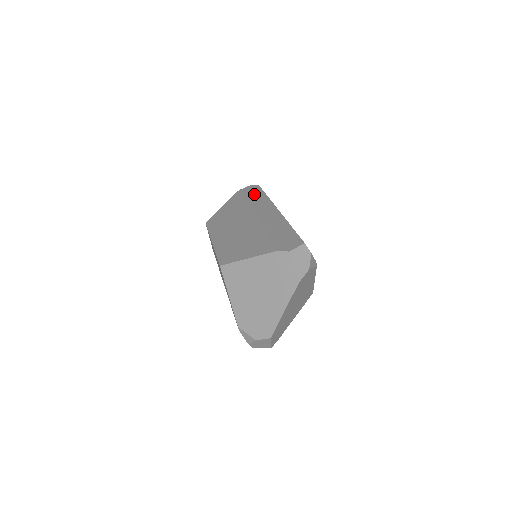
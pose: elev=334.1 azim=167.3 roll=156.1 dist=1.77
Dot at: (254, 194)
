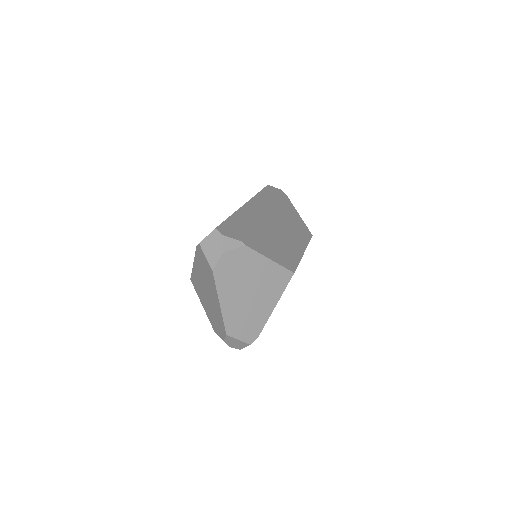
Dot at: occluded
